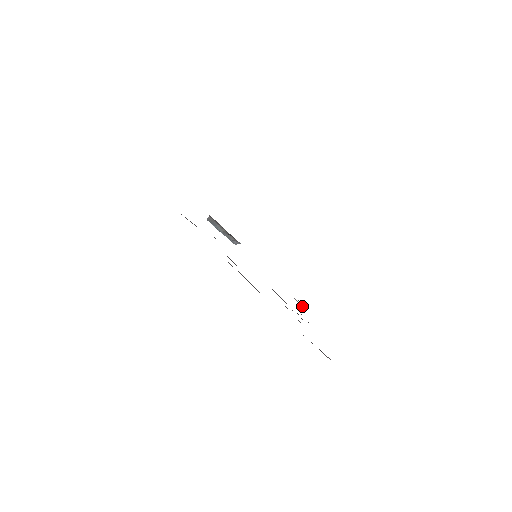
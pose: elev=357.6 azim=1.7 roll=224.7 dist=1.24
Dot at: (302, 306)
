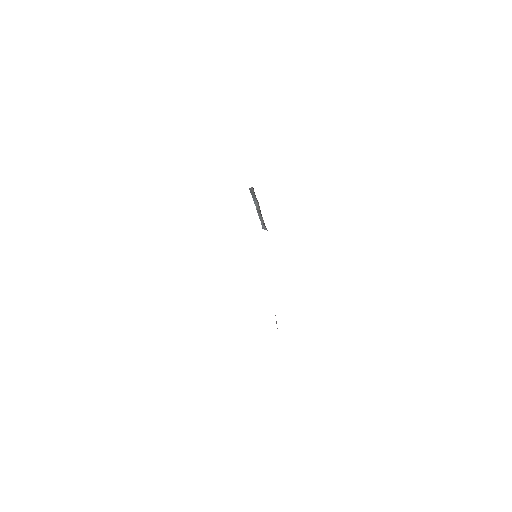
Dot at: occluded
